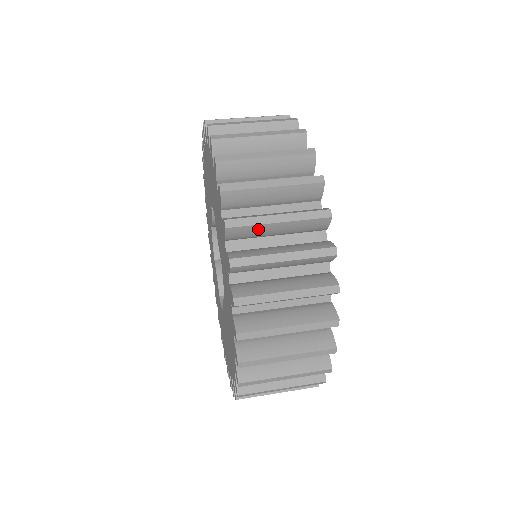
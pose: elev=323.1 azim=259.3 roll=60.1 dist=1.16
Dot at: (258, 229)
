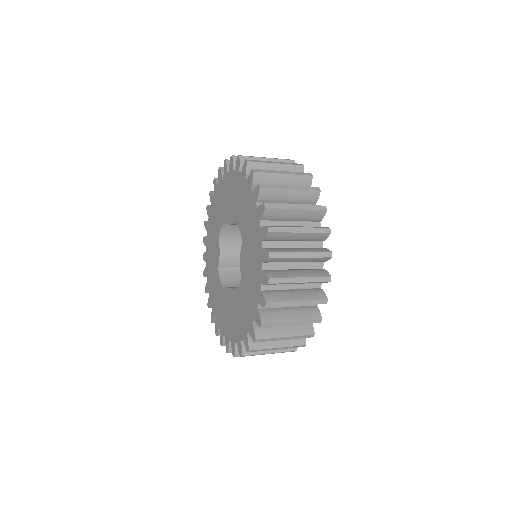
Dot at: occluded
